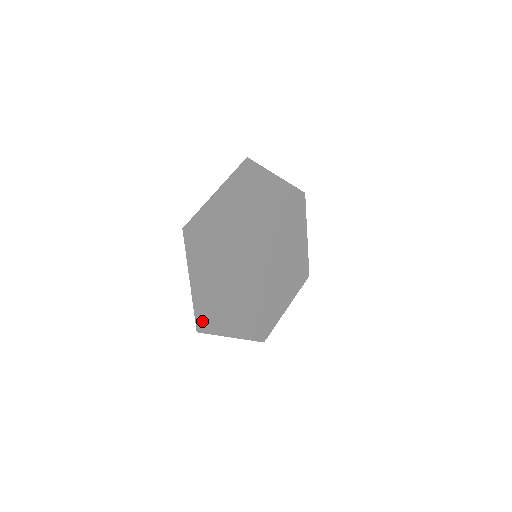
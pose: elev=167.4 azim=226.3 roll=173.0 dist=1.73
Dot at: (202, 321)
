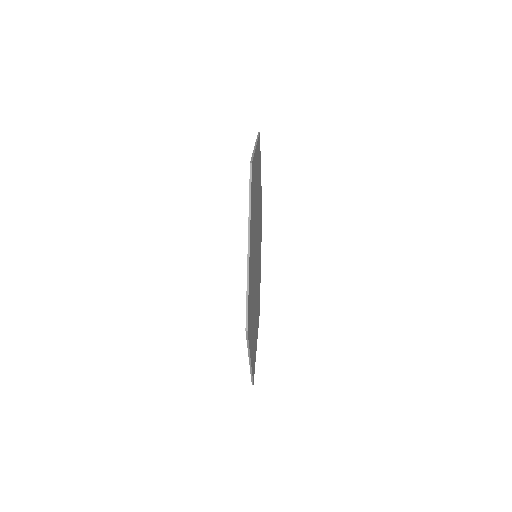
Dot at: (248, 315)
